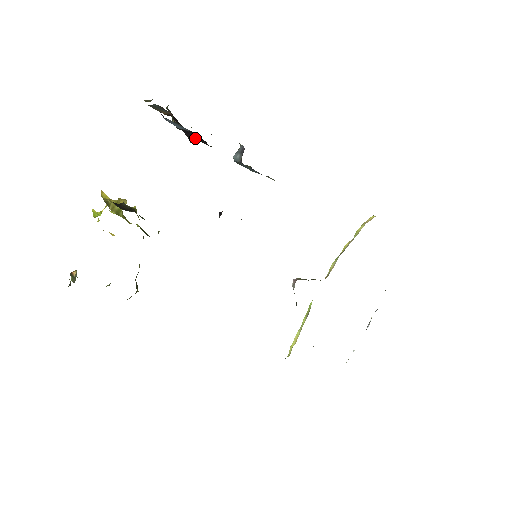
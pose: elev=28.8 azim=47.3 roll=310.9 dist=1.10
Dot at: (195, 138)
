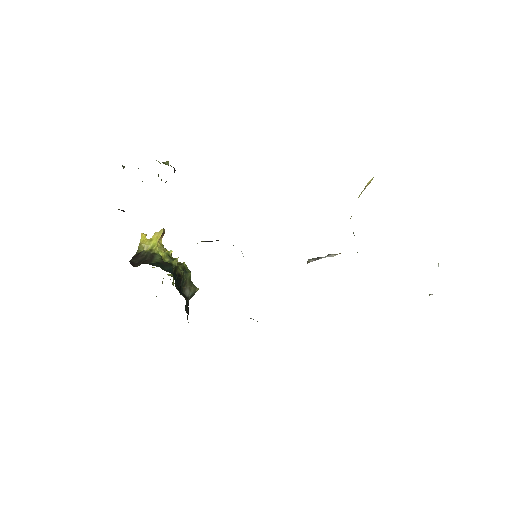
Dot at: occluded
